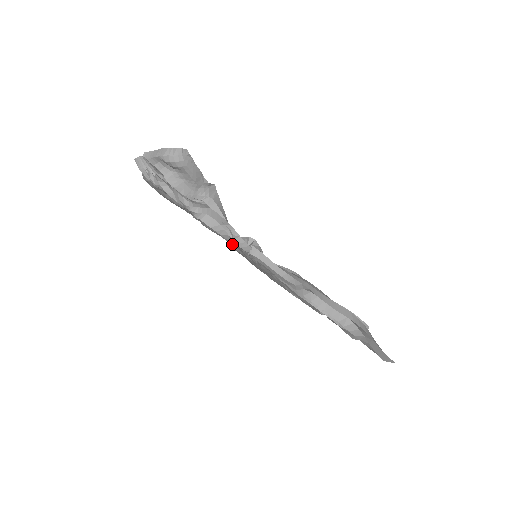
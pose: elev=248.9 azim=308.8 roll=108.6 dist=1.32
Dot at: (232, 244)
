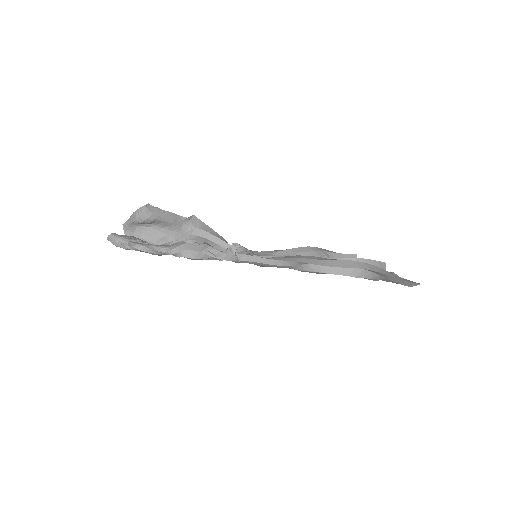
Dot at: occluded
